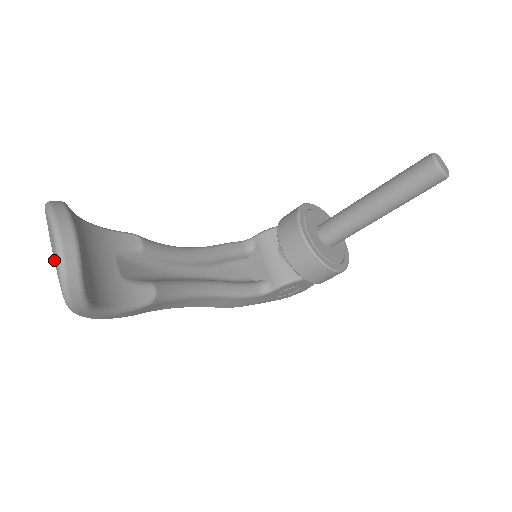
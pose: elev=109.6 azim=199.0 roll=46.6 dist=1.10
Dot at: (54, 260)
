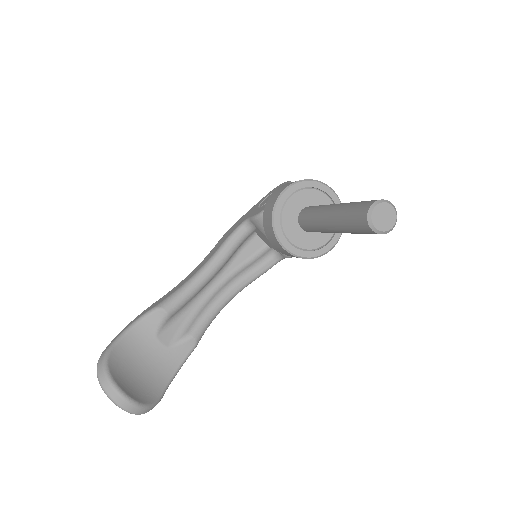
Dot at: occluded
